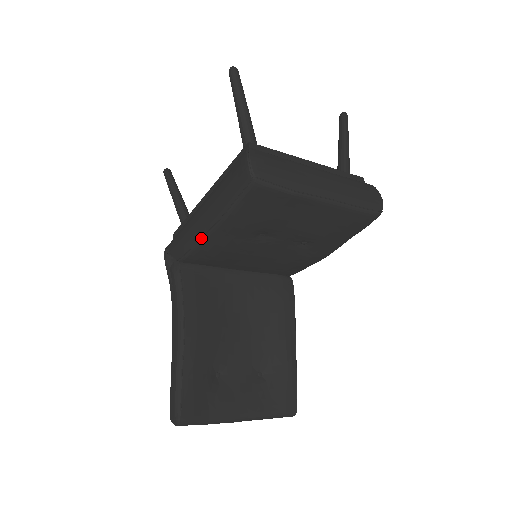
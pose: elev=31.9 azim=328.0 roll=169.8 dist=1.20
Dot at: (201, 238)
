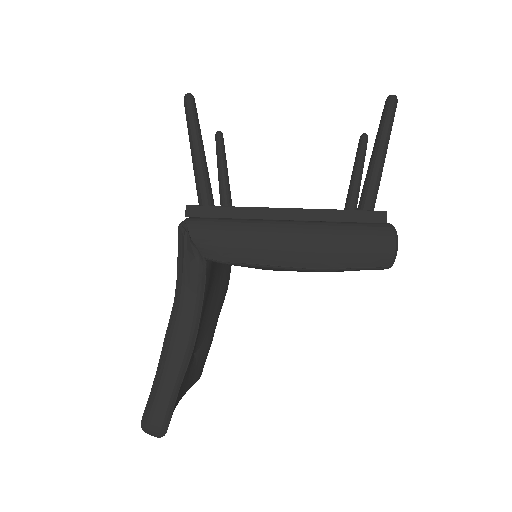
Dot at: (273, 265)
